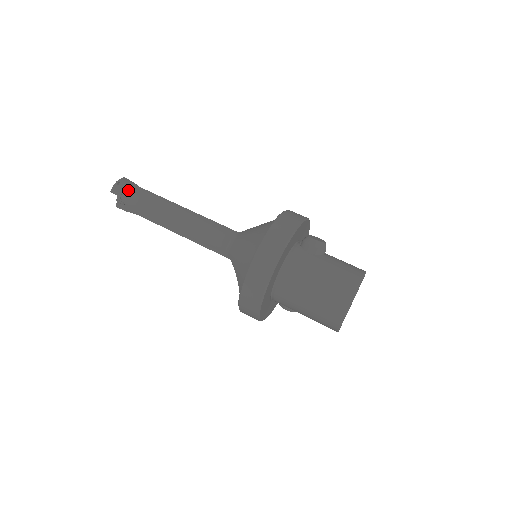
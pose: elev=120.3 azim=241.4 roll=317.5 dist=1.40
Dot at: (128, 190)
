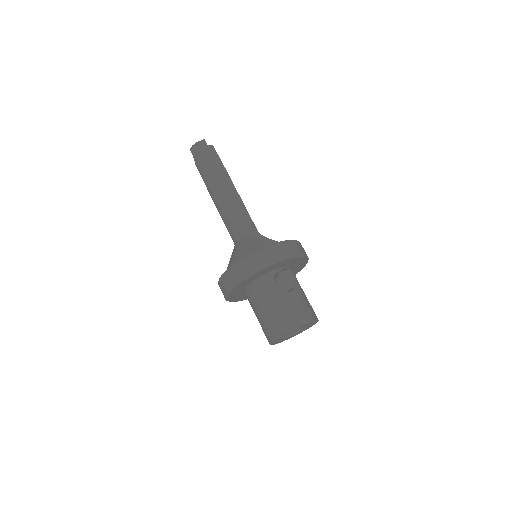
Dot at: (199, 155)
